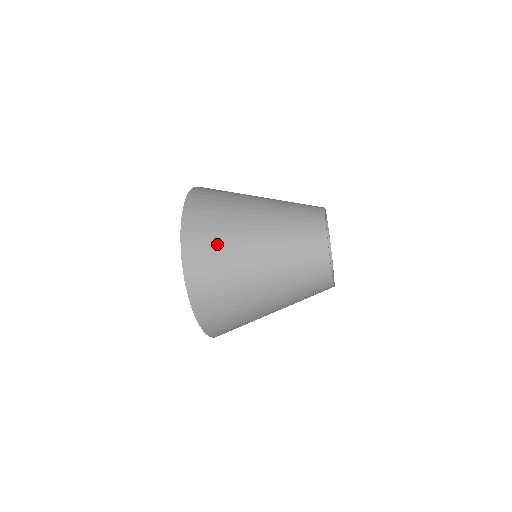
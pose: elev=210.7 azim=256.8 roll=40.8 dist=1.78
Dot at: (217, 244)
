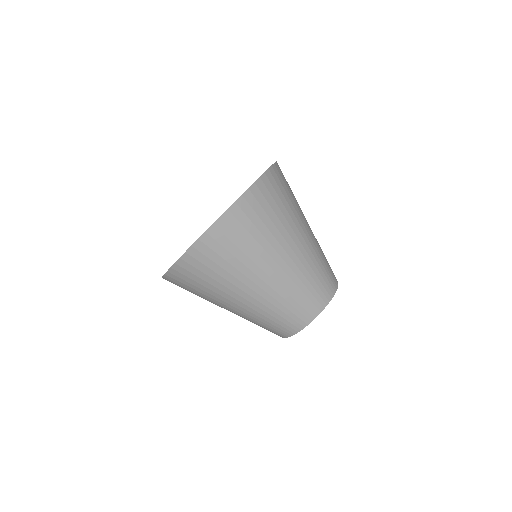
Dot at: (291, 194)
